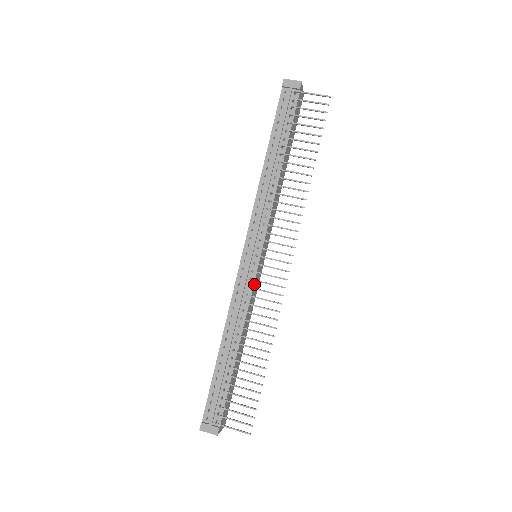
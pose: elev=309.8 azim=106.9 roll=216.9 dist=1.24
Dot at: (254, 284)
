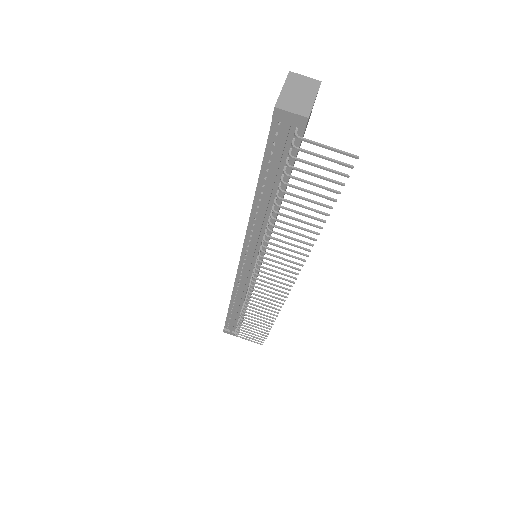
Dot at: (255, 280)
